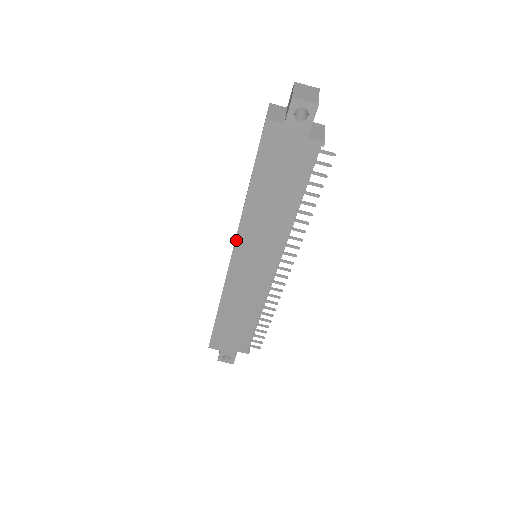
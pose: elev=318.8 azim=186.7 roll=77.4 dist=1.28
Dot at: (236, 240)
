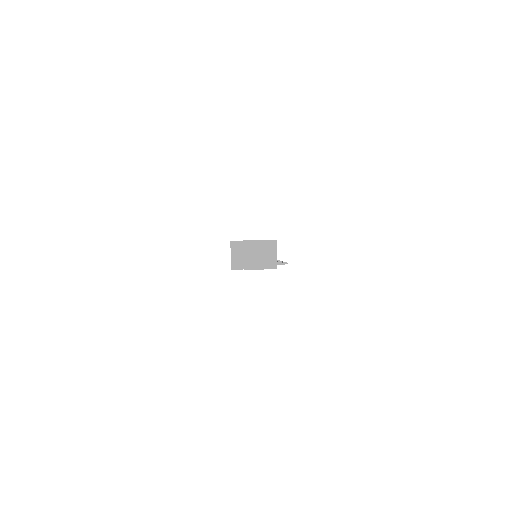
Dot at: occluded
